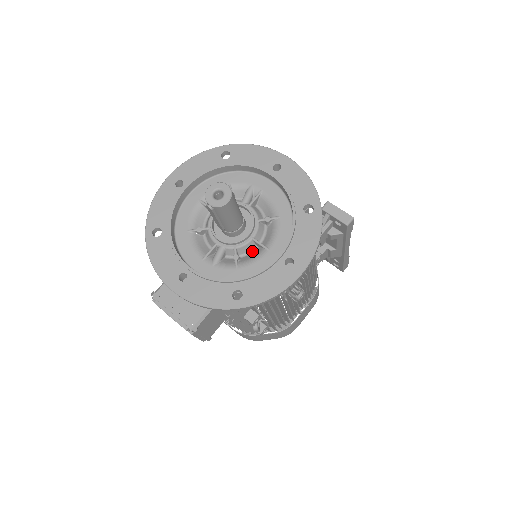
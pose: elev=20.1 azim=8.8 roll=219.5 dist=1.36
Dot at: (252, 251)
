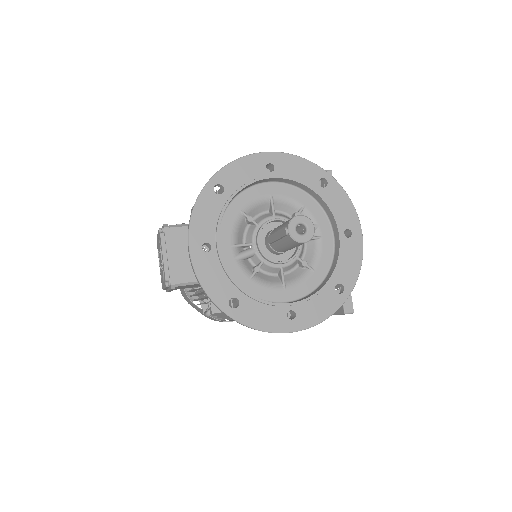
Dot at: (271, 274)
